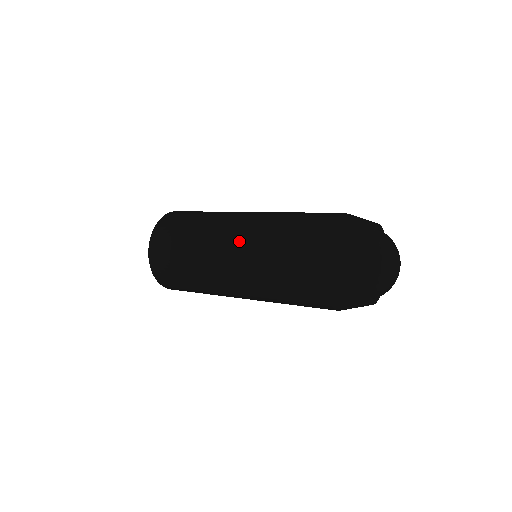
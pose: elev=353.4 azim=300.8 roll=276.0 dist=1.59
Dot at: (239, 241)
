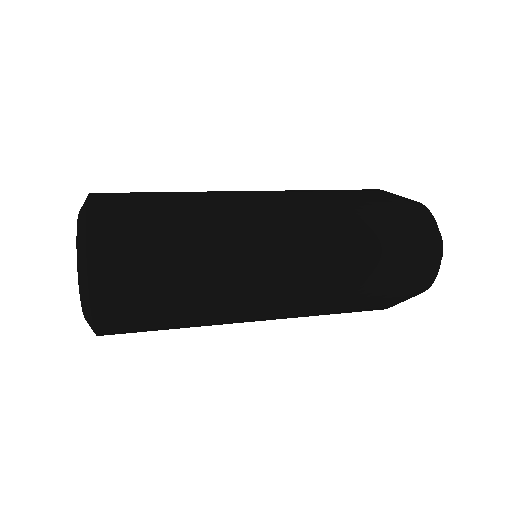
Dot at: (278, 210)
